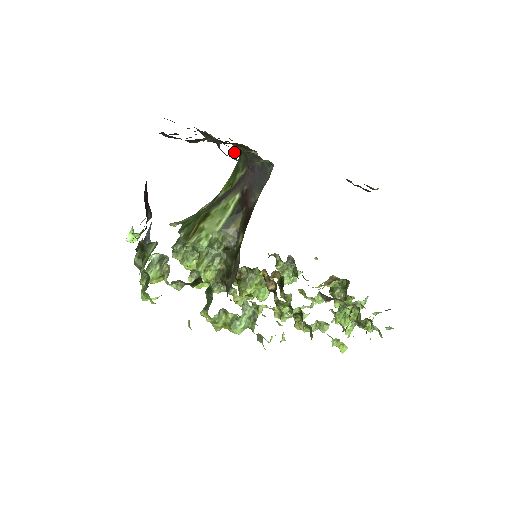
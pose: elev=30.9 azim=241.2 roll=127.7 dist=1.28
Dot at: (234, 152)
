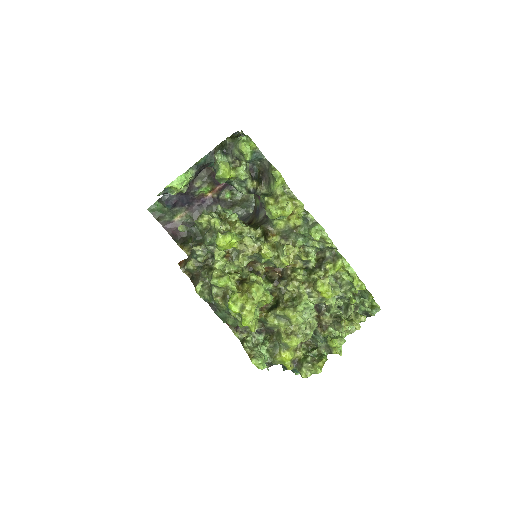
Dot at: (229, 199)
